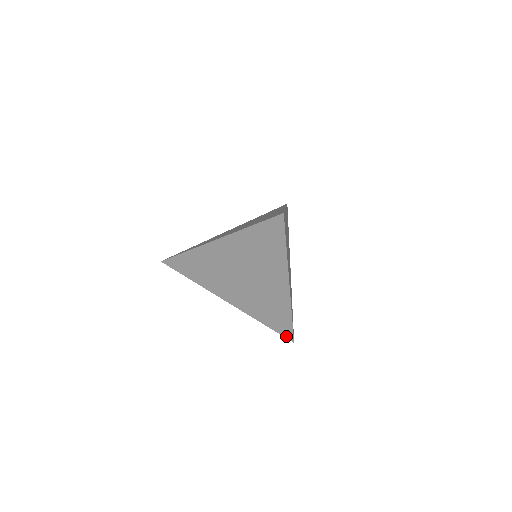
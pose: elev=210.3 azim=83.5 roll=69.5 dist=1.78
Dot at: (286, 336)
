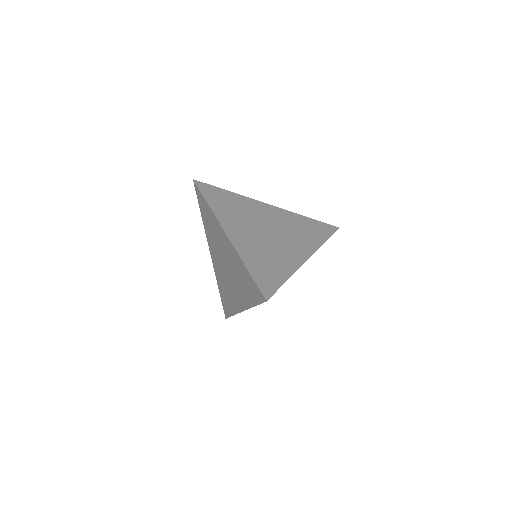
Dot at: (263, 290)
